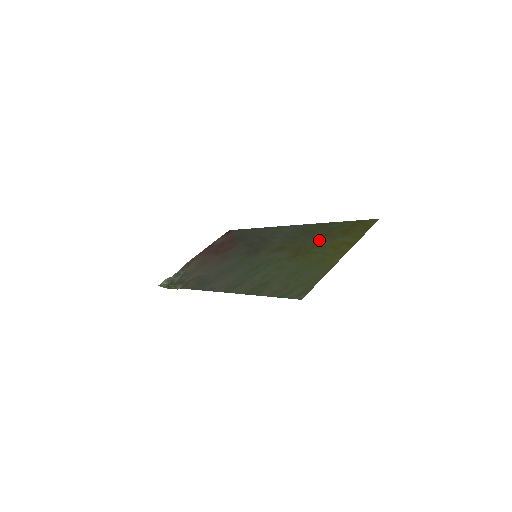
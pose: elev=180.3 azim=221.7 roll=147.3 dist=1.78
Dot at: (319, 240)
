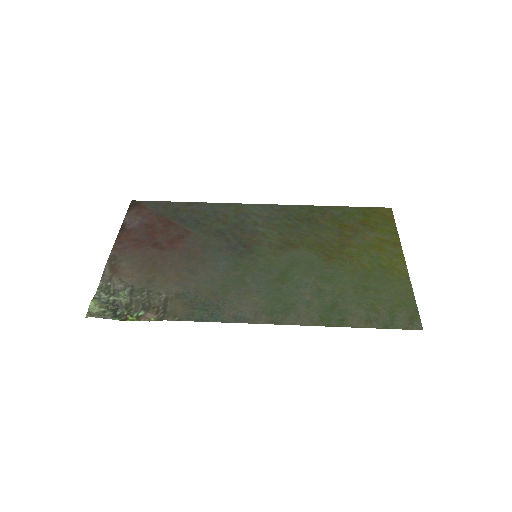
Dot at: (340, 234)
